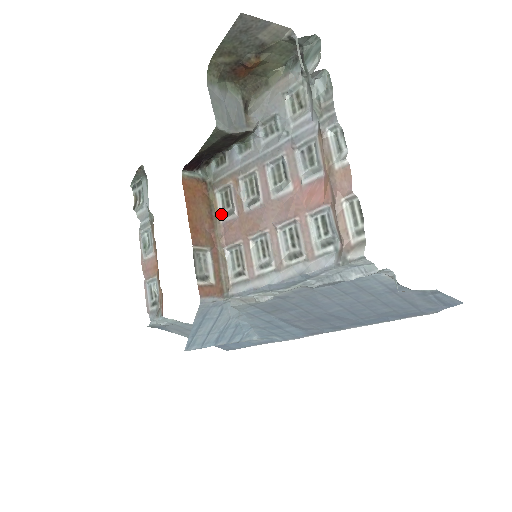
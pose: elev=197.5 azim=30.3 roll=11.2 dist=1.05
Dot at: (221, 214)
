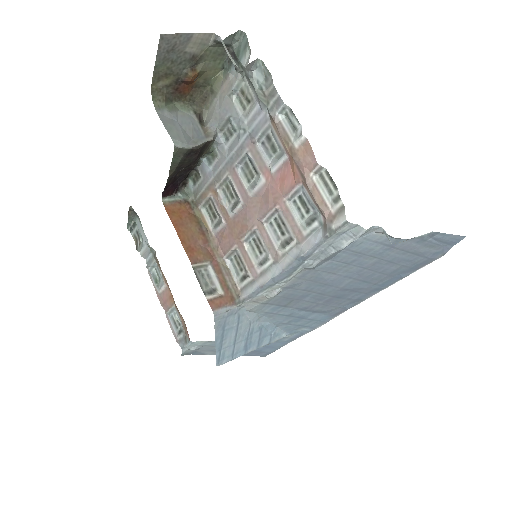
Dot at: (211, 227)
